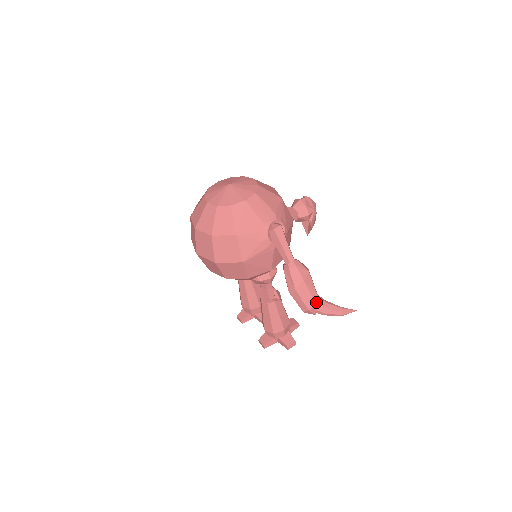
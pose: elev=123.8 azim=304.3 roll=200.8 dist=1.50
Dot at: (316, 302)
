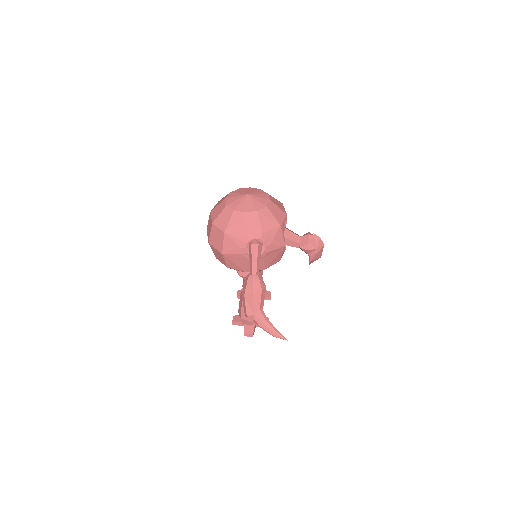
Dot at: (257, 314)
